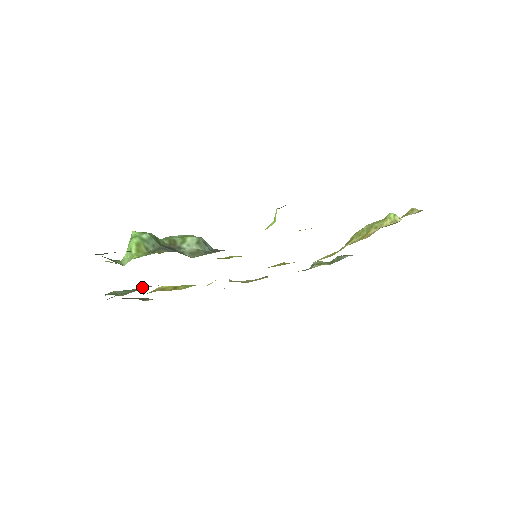
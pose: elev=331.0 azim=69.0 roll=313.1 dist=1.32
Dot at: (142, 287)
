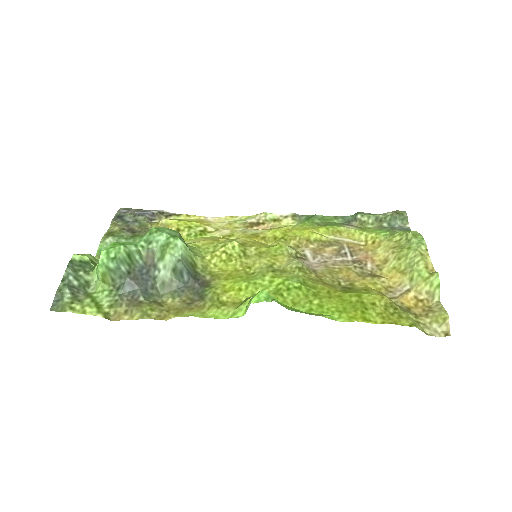
Dot at: occluded
